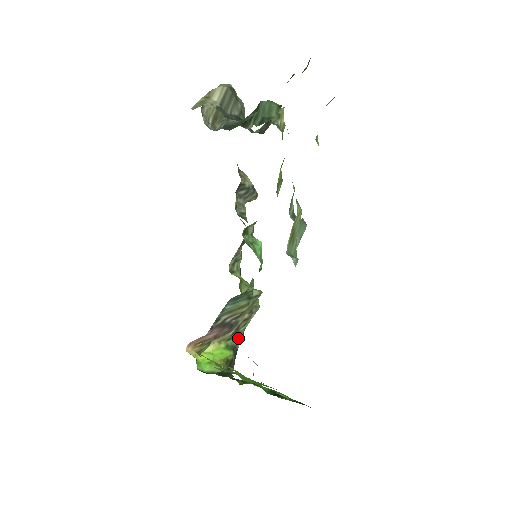
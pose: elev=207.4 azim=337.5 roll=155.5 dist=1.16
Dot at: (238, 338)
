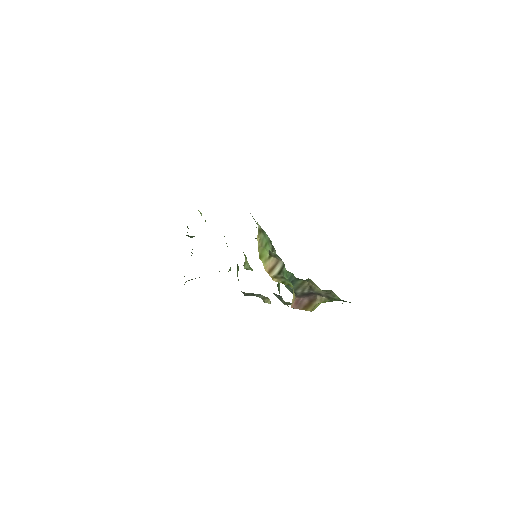
Dot at: occluded
